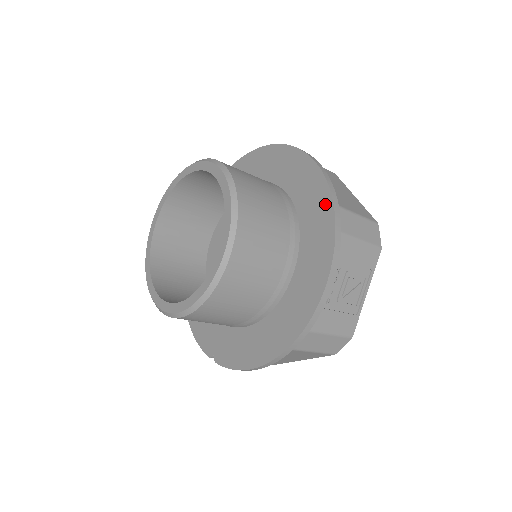
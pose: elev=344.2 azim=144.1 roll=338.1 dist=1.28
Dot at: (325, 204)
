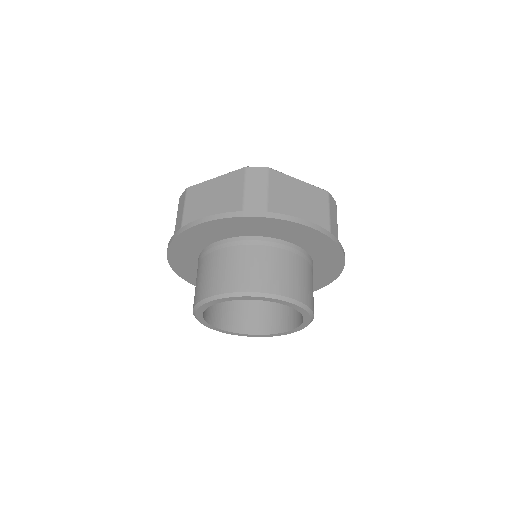
Dot at: (328, 243)
